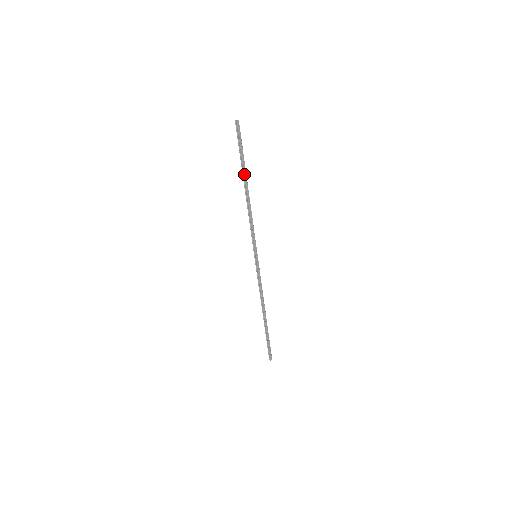
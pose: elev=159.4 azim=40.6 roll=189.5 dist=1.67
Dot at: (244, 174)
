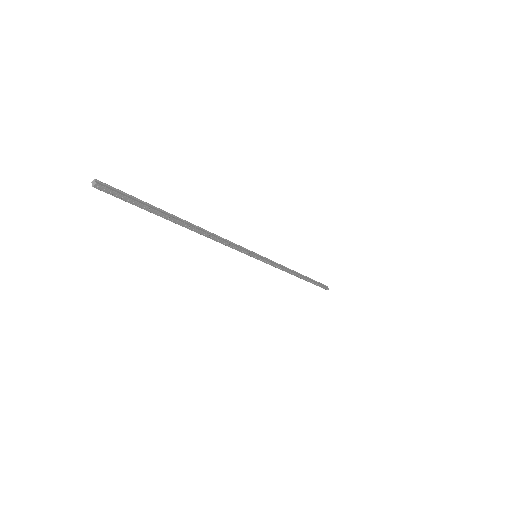
Dot at: occluded
